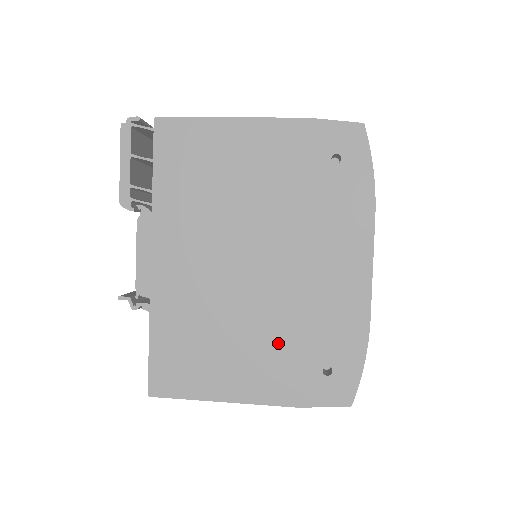
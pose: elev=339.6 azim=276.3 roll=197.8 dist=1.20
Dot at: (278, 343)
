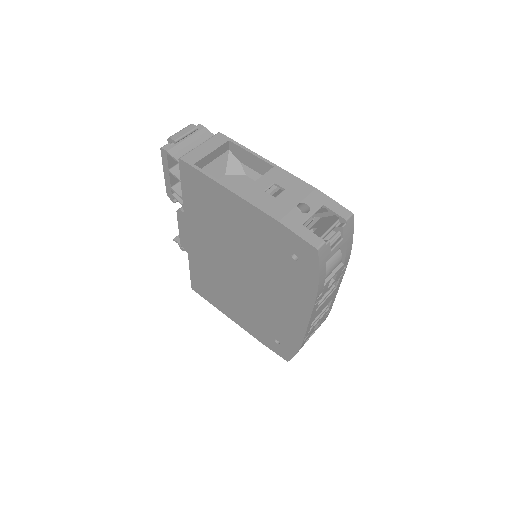
Dot at: (253, 314)
